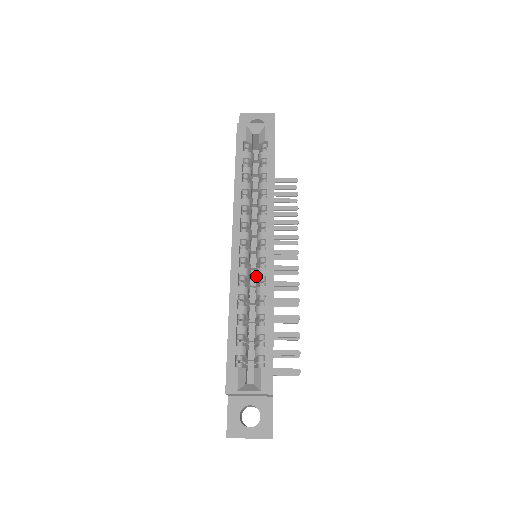
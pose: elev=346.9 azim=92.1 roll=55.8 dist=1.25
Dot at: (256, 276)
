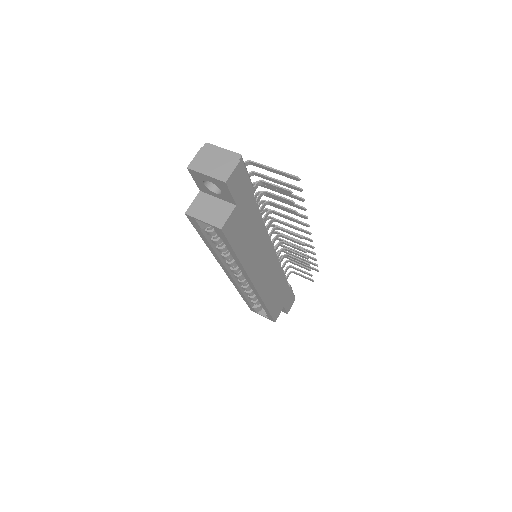
Dot at: occluded
